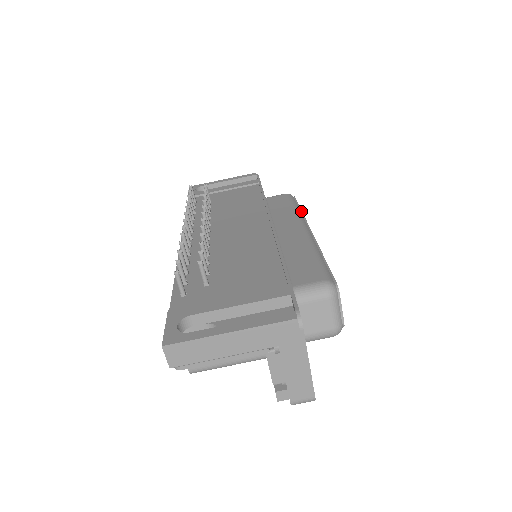
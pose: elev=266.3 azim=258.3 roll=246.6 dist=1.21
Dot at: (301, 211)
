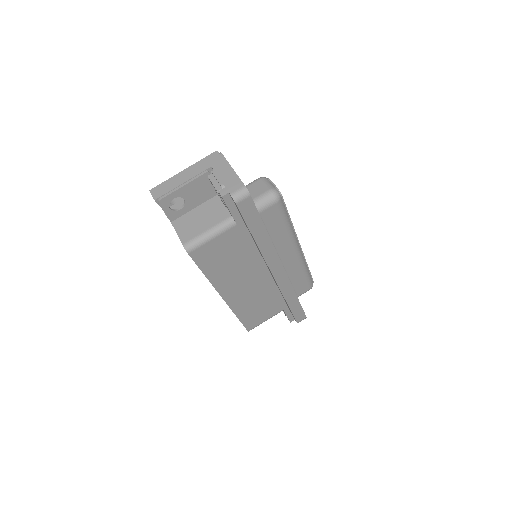
Dot at: occluded
